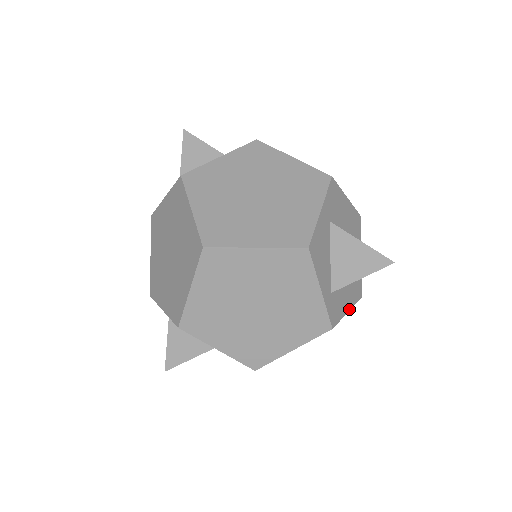
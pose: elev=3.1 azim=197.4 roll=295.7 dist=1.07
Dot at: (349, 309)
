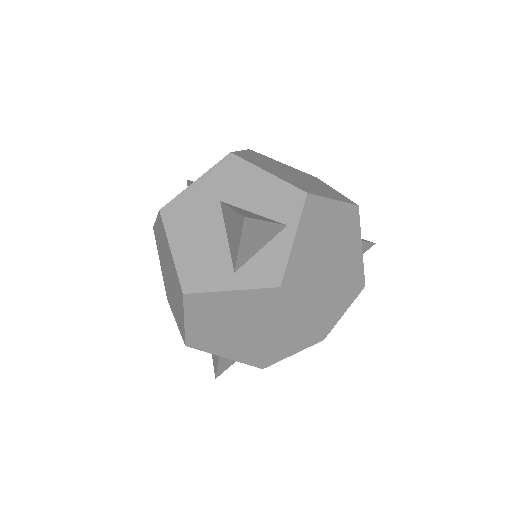
Dot at: occluded
